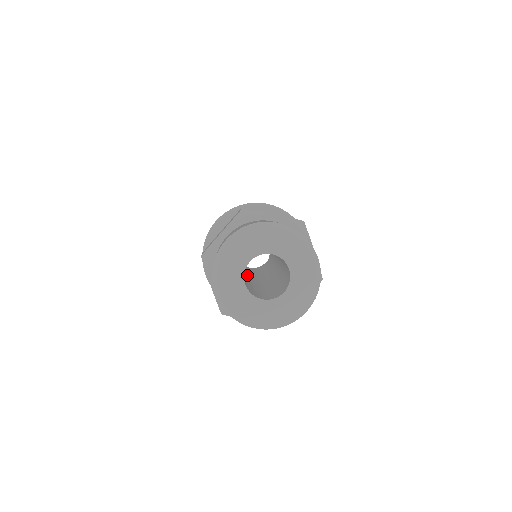
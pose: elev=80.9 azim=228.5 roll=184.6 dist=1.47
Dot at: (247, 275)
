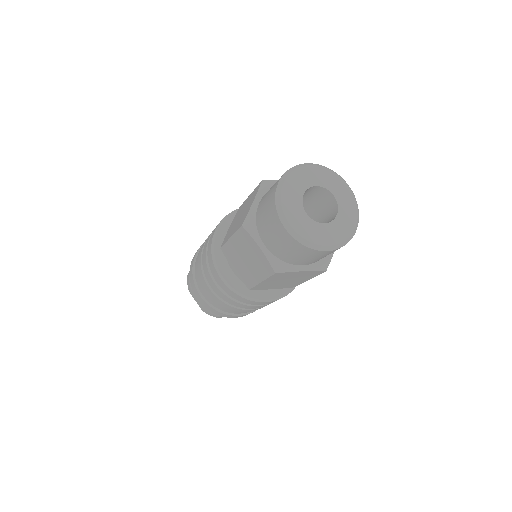
Dot at: occluded
